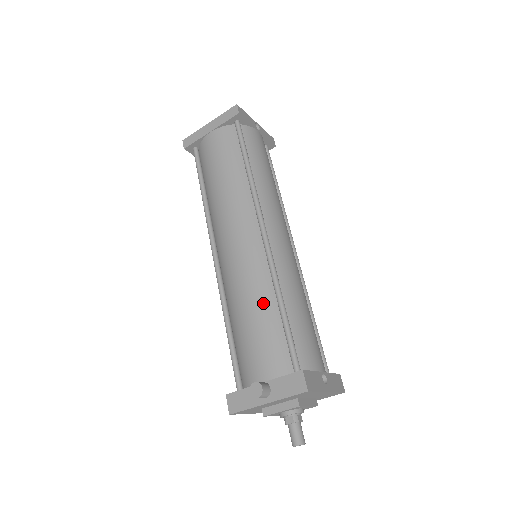
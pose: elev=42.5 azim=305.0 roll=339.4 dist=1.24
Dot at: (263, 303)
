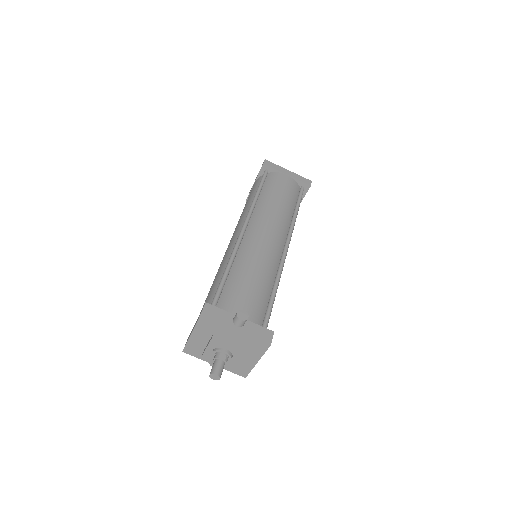
Dot at: (266, 279)
